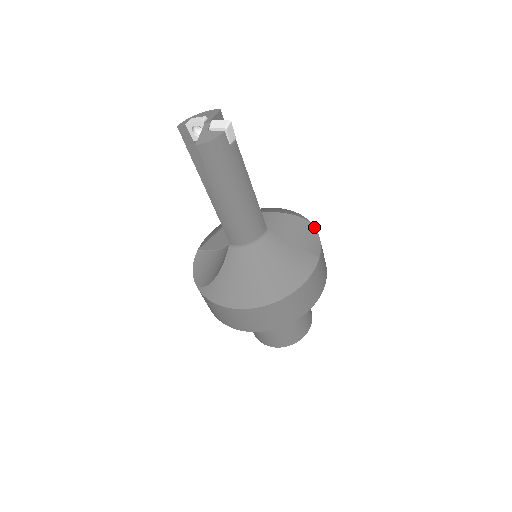
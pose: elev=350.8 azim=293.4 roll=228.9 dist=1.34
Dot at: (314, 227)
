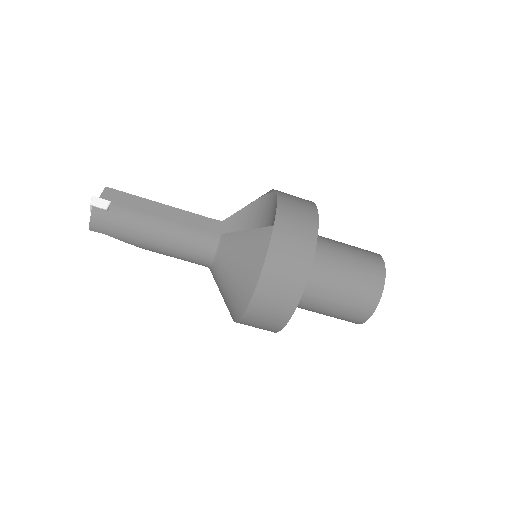
Dot at: (276, 195)
